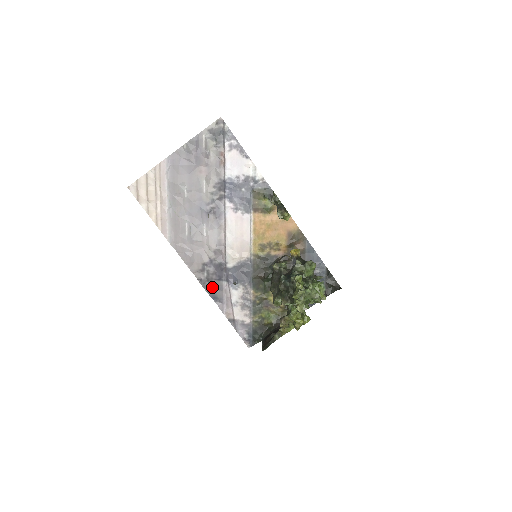
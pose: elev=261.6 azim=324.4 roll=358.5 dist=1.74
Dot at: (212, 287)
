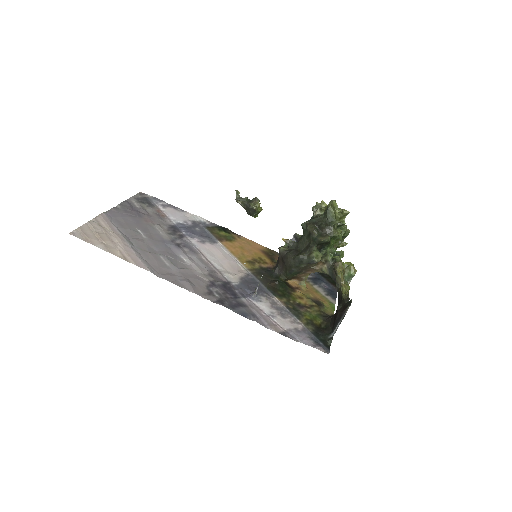
Dot at: (234, 305)
